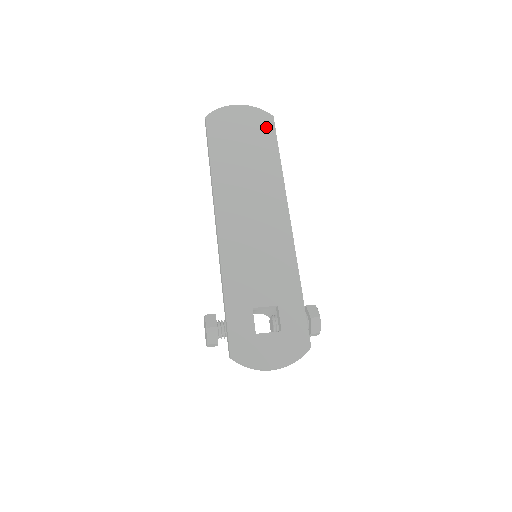
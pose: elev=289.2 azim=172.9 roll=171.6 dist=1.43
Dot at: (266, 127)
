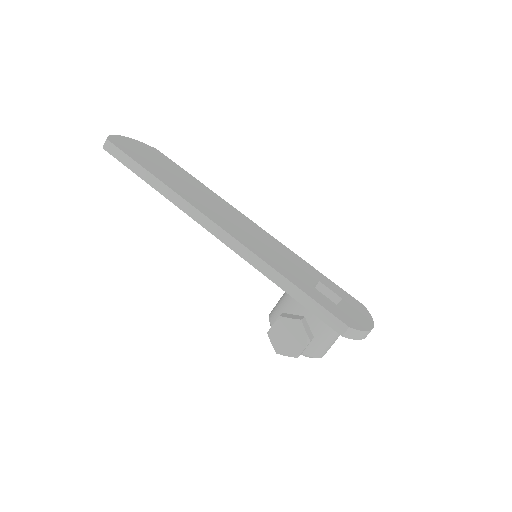
Dot at: (162, 156)
